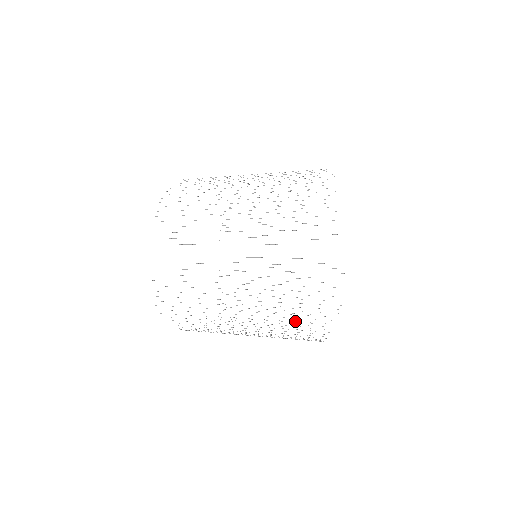
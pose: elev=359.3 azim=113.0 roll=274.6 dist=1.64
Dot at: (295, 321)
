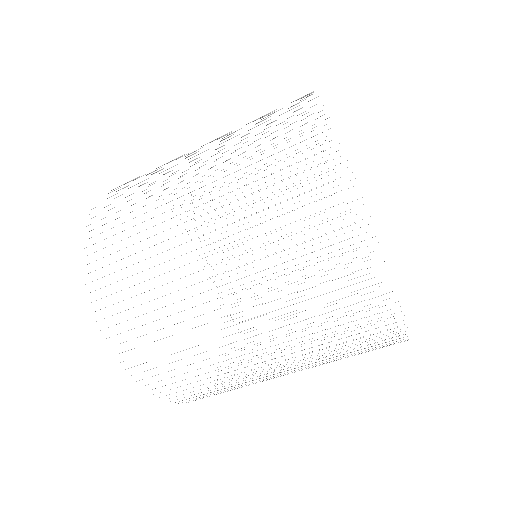
Dot at: occluded
